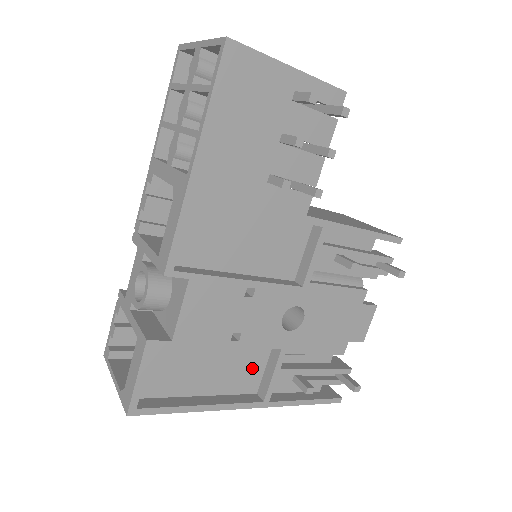
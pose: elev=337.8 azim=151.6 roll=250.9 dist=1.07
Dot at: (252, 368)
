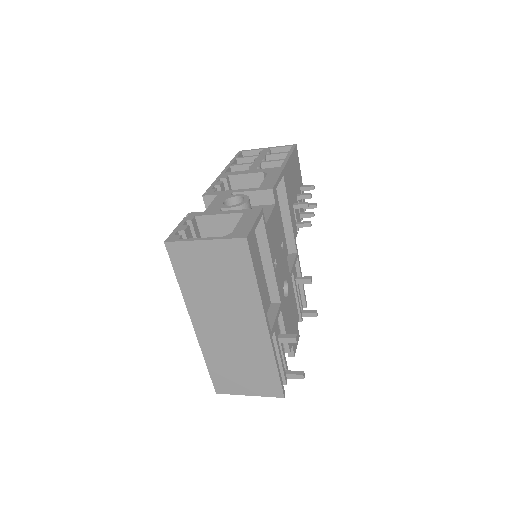
Dot at: occluded
